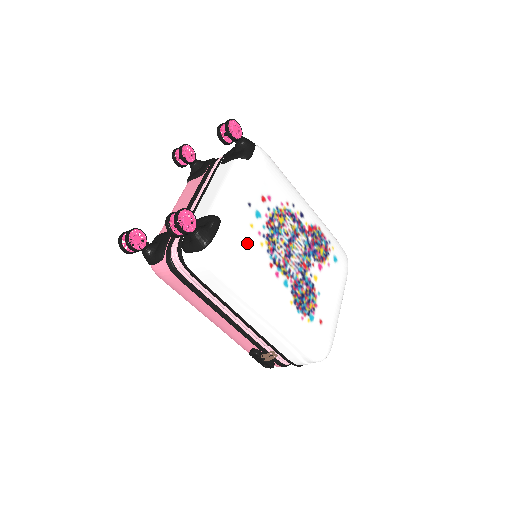
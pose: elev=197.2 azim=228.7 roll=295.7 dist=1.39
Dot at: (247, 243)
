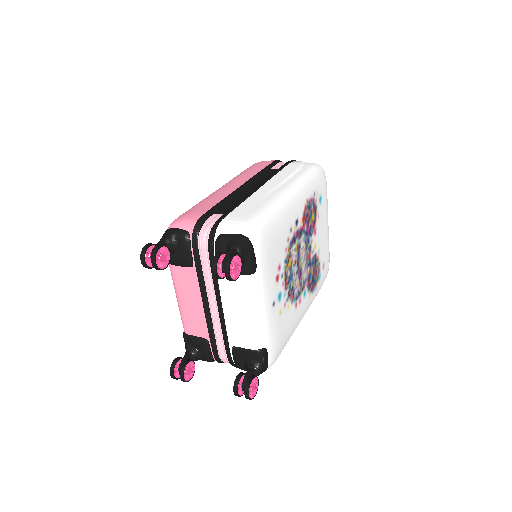
Dot at: (283, 327)
